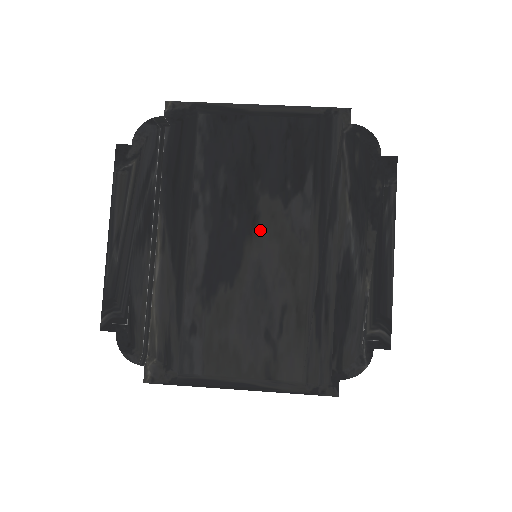
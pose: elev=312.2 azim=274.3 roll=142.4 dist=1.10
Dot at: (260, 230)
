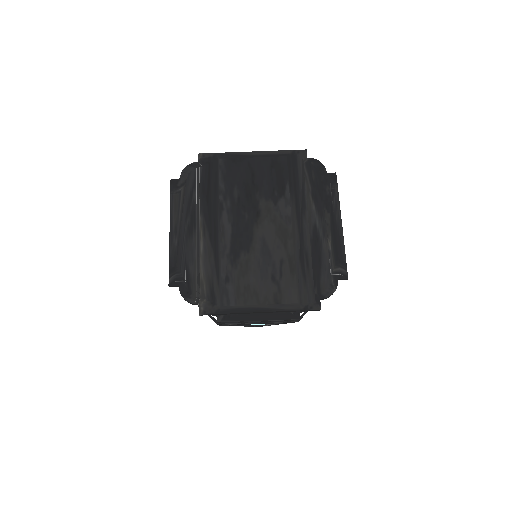
Dot at: (262, 219)
